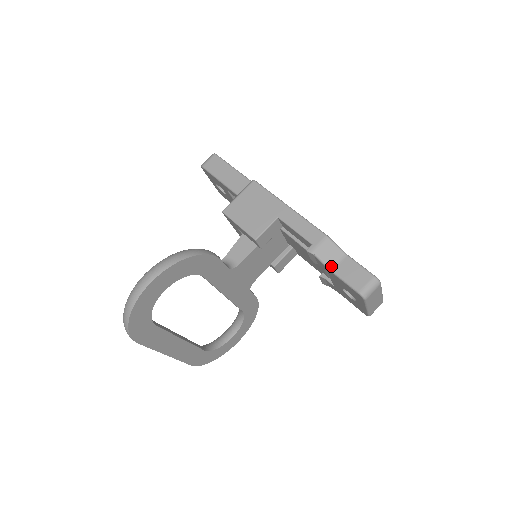
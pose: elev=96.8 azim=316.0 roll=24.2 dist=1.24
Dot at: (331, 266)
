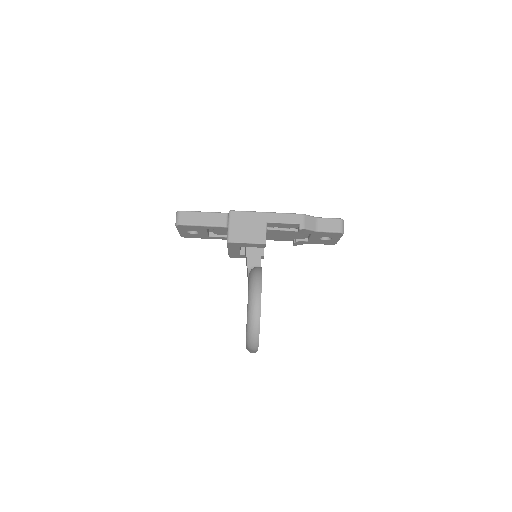
Dot at: (316, 229)
